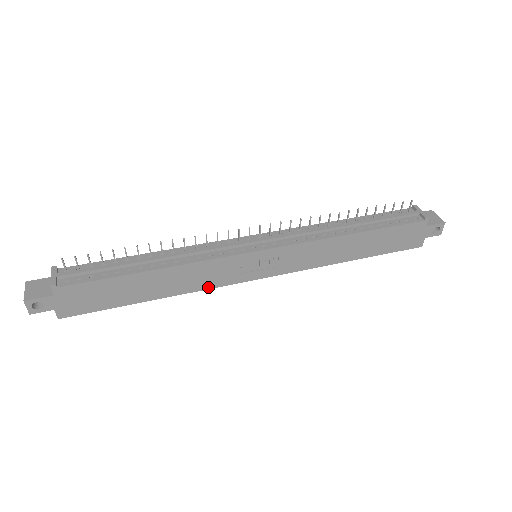
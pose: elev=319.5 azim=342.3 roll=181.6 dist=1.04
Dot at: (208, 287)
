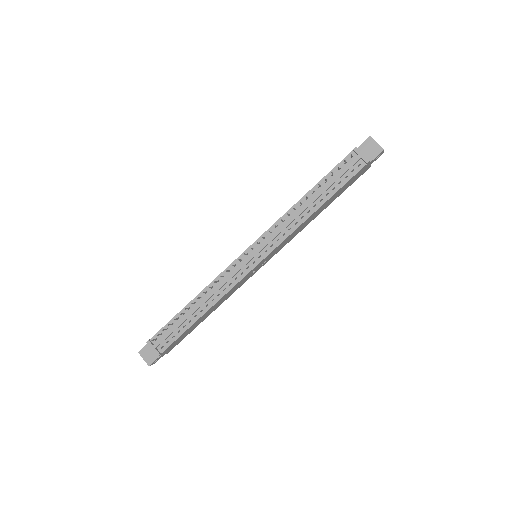
Dot at: occluded
